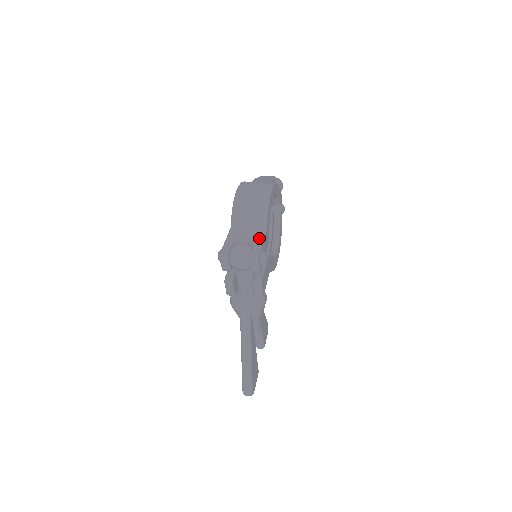
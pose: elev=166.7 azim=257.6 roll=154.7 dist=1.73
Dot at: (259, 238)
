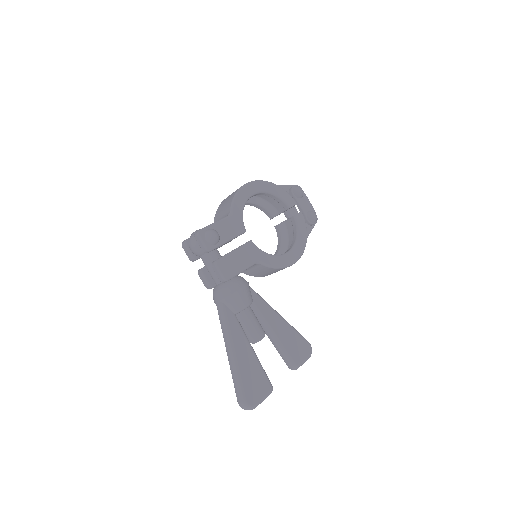
Dot at: (215, 222)
